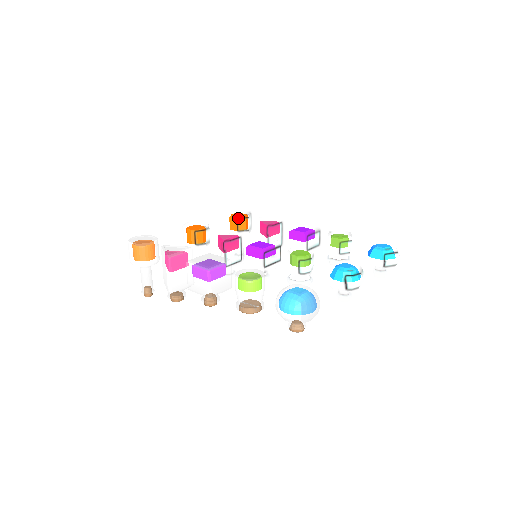
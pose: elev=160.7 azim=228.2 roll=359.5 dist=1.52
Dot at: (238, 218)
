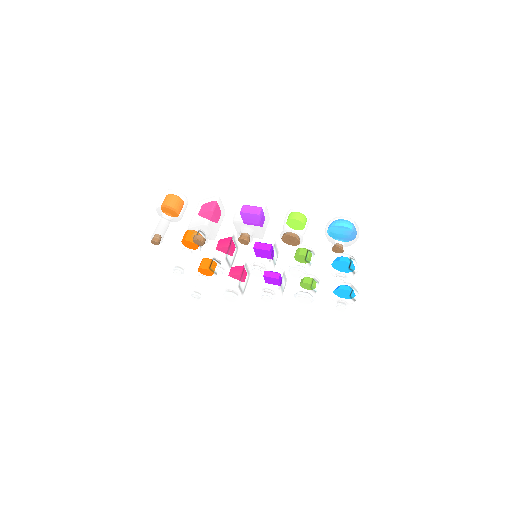
Dot at: occluded
